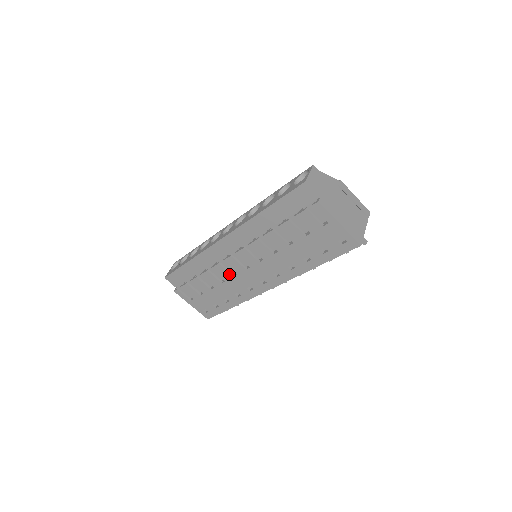
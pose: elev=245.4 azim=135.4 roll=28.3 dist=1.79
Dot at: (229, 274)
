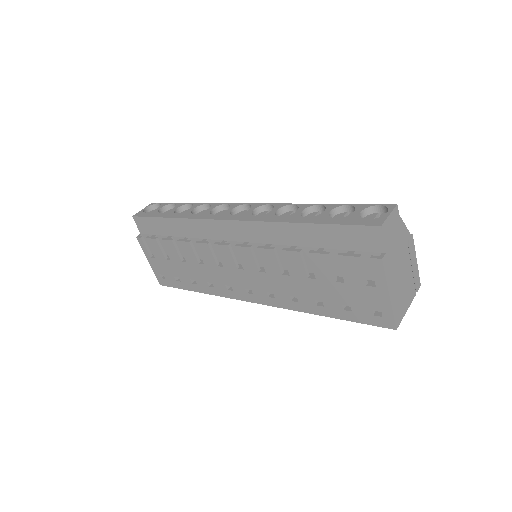
Dot at: (214, 261)
